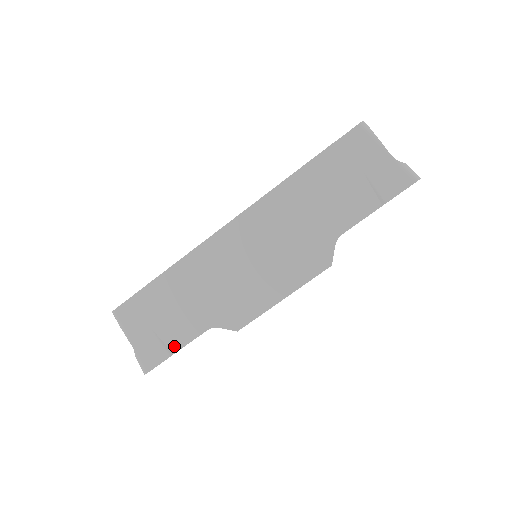
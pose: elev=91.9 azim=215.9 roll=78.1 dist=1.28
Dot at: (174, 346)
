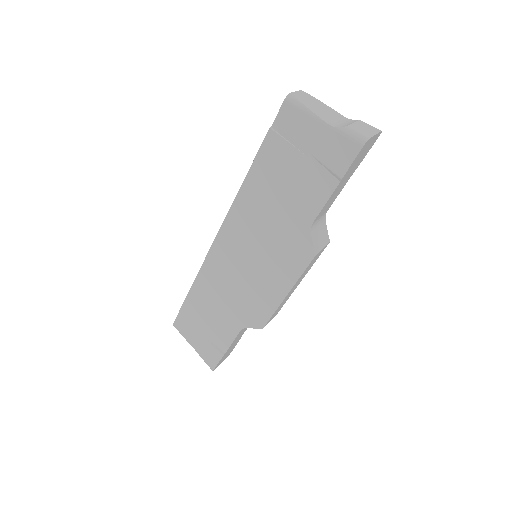
Dot at: (223, 347)
